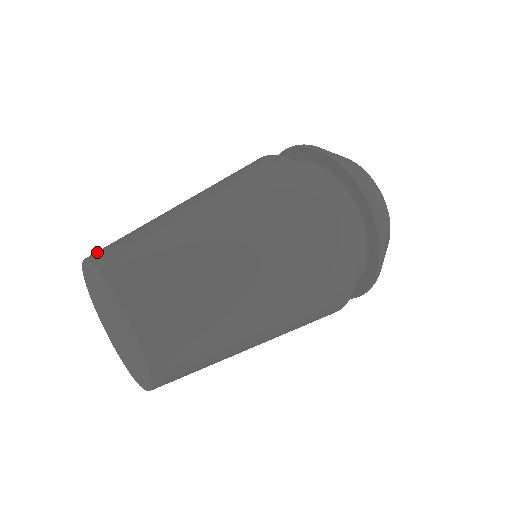
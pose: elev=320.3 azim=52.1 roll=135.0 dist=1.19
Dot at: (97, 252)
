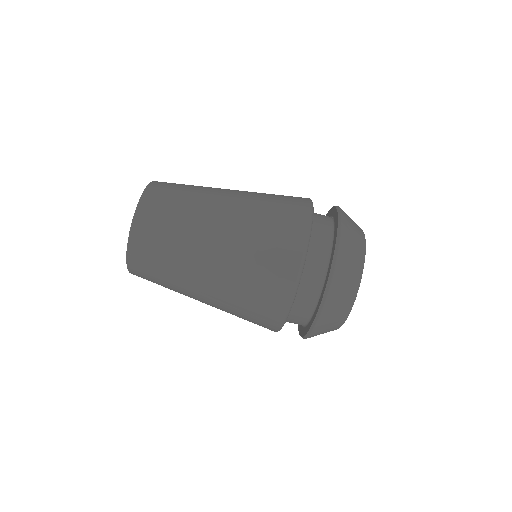
Dot at: (156, 187)
